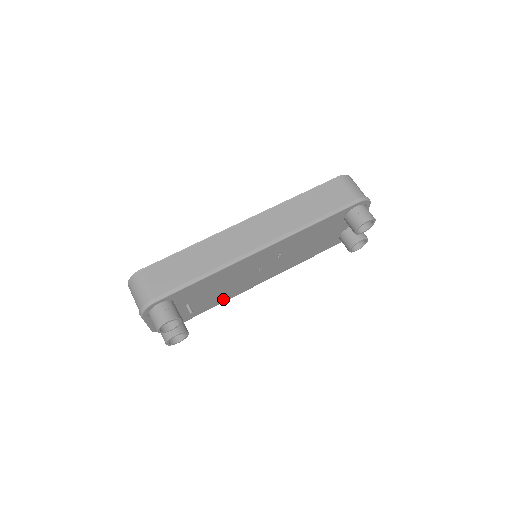
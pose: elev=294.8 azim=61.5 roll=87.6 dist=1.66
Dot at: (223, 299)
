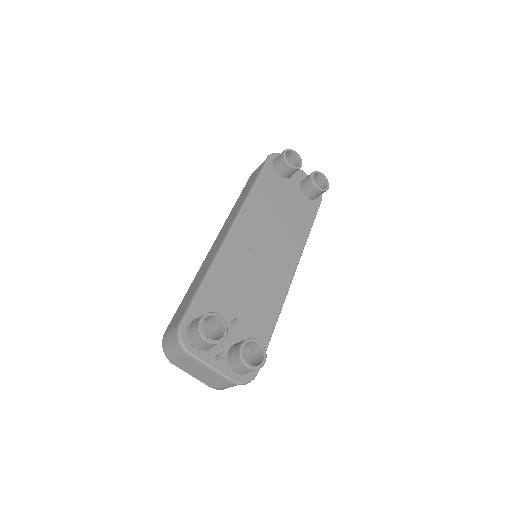
Dot at: (273, 308)
